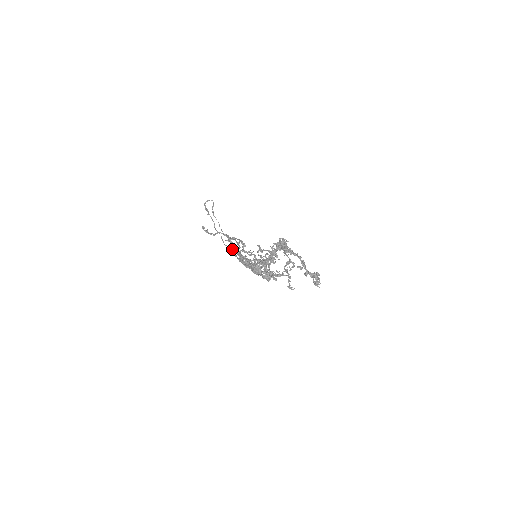
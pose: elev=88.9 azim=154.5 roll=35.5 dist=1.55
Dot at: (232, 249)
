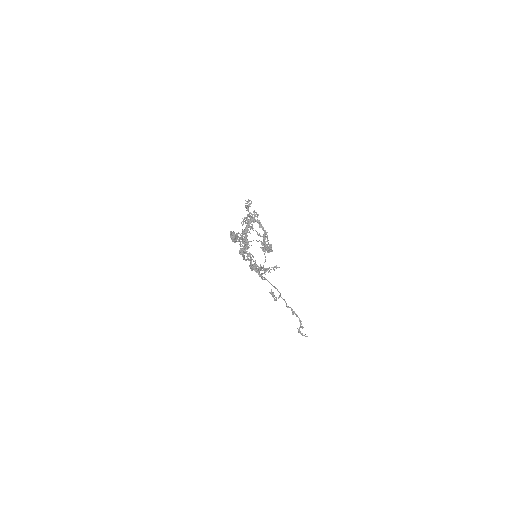
Dot at: occluded
